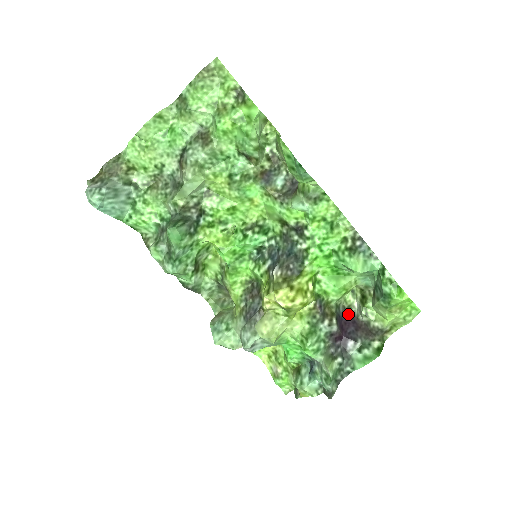
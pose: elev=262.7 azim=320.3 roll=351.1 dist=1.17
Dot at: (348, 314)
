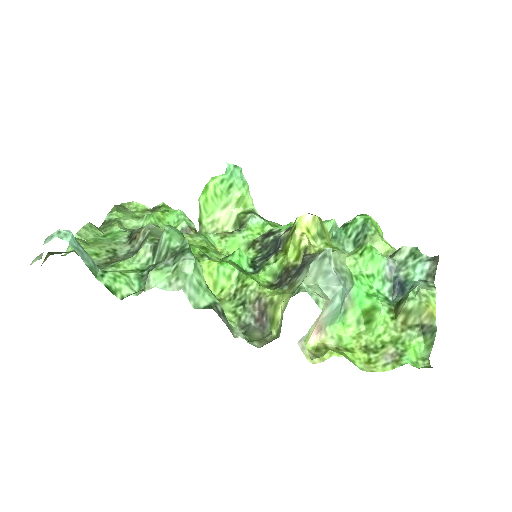
Dot at: occluded
